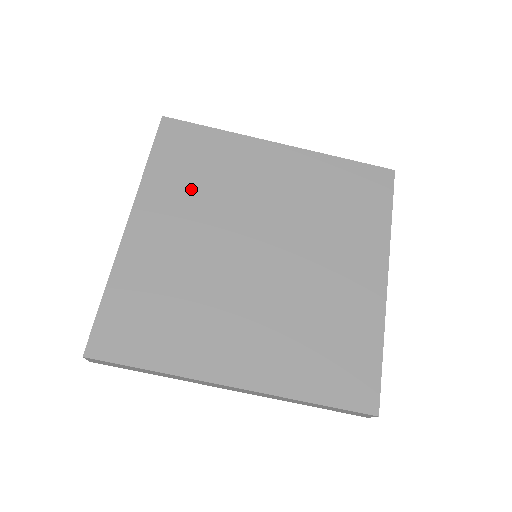
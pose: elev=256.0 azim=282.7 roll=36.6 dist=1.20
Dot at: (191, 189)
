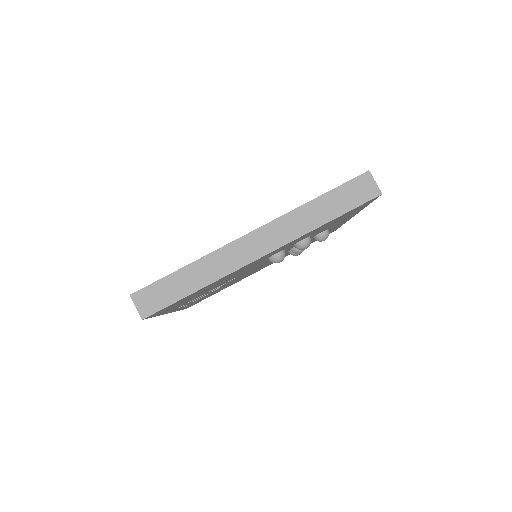
Dot at: occluded
